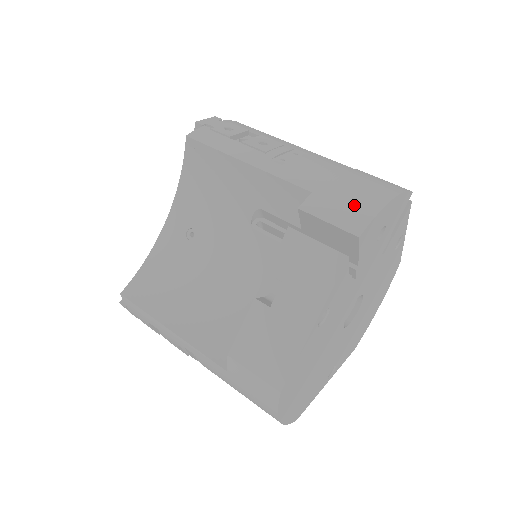
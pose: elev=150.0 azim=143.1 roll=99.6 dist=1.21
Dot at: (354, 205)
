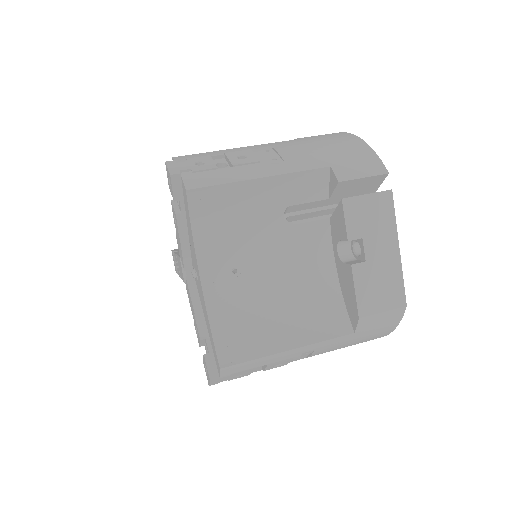
Dot at: (360, 157)
